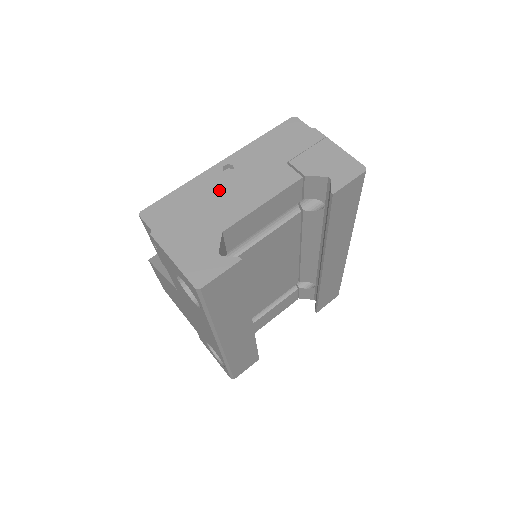
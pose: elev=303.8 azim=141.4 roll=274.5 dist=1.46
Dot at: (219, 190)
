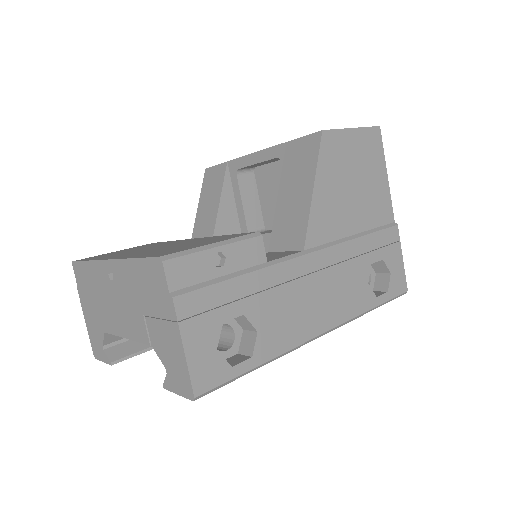
Dot at: (105, 292)
